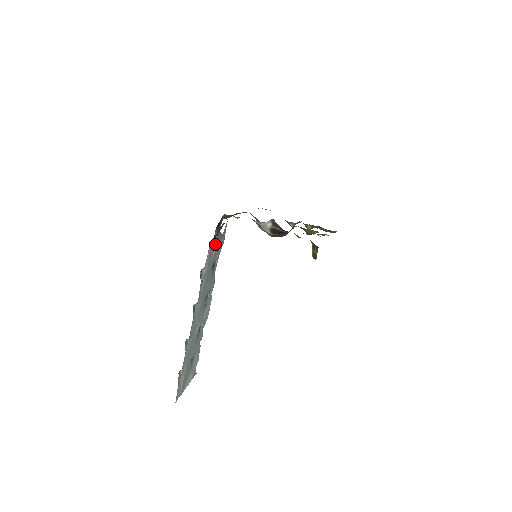
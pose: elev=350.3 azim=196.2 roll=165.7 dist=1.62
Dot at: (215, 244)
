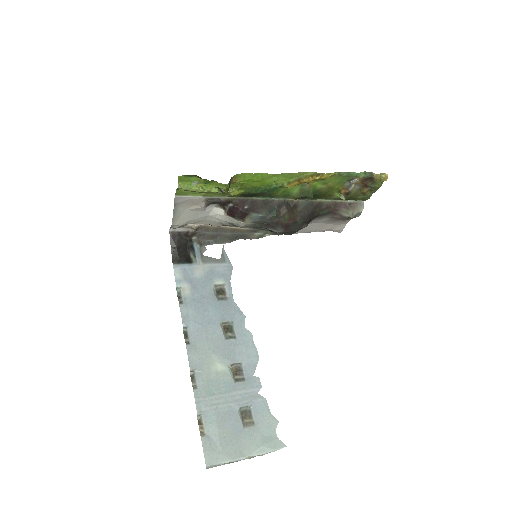
Dot at: (198, 267)
